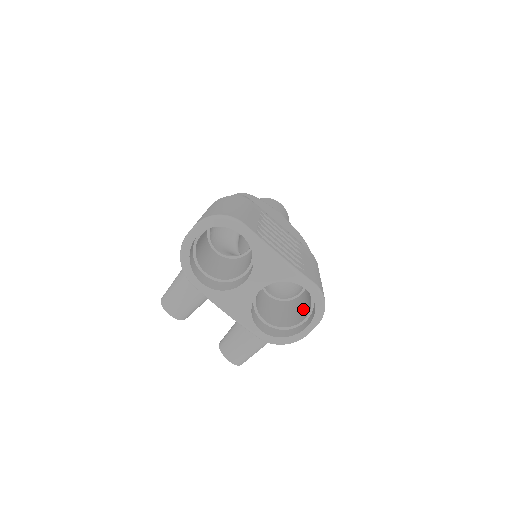
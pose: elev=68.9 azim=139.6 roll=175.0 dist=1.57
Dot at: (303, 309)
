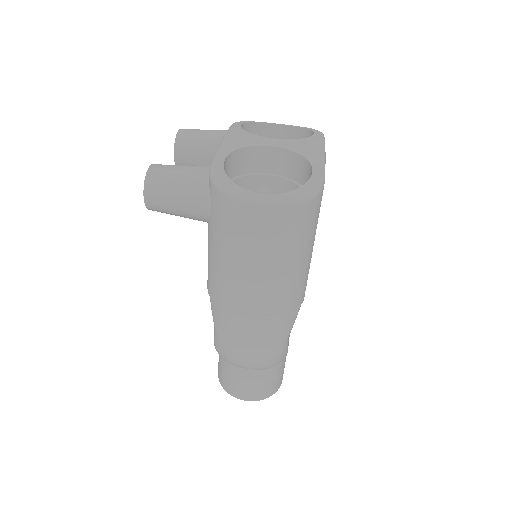
Dot at: occluded
